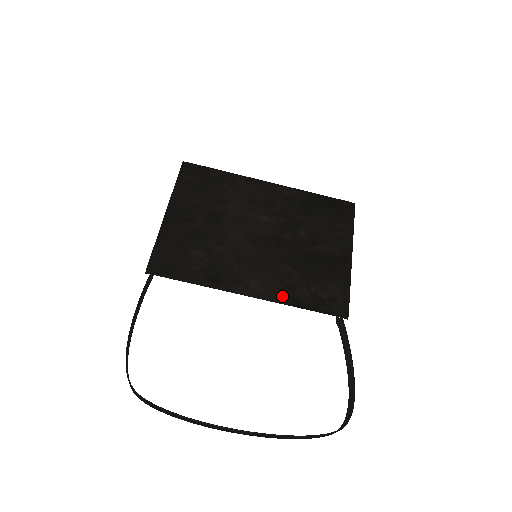
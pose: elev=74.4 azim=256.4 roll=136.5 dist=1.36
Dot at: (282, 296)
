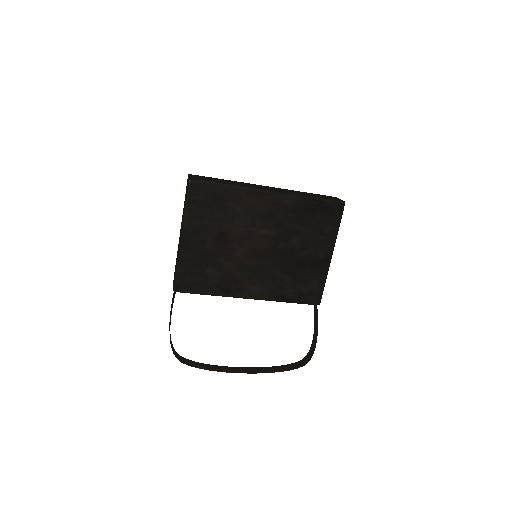
Dot at: (274, 296)
